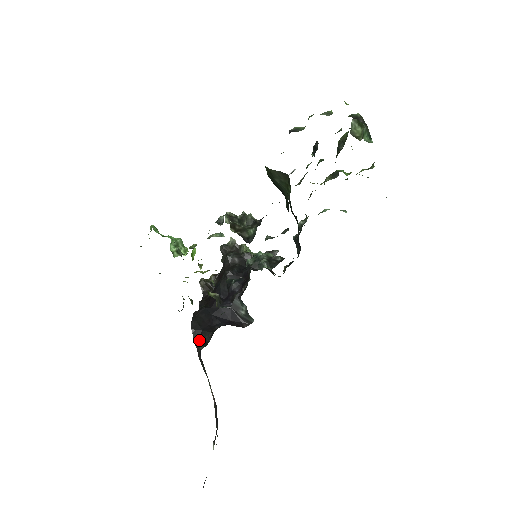
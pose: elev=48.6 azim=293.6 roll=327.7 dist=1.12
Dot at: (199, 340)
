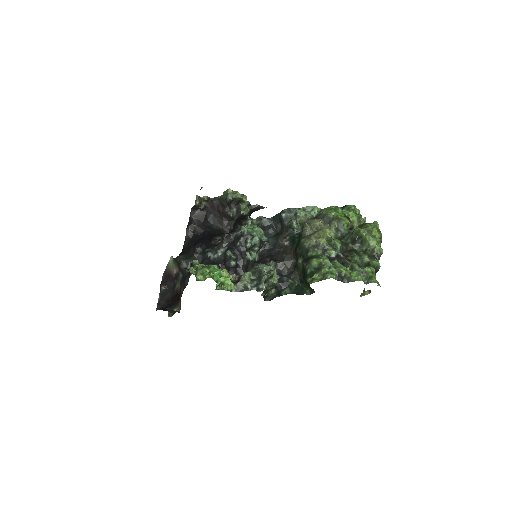
Dot at: (183, 257)
